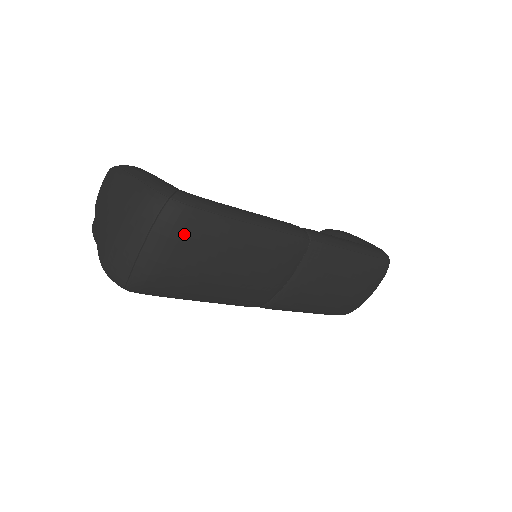
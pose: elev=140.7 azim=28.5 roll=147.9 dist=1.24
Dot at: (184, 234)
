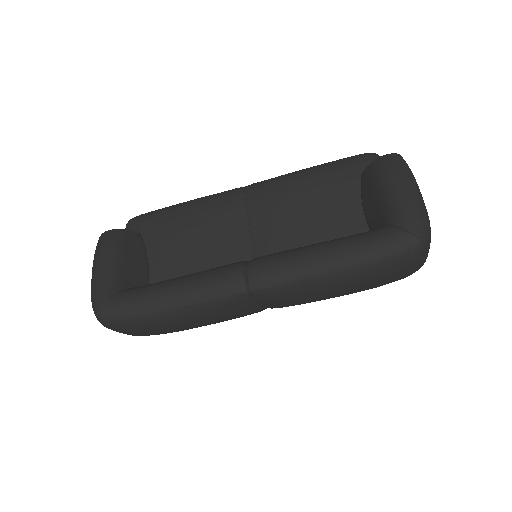
Dot at: (124, 330)
